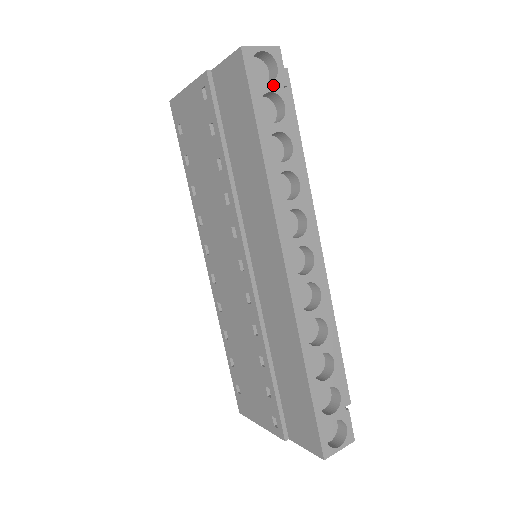
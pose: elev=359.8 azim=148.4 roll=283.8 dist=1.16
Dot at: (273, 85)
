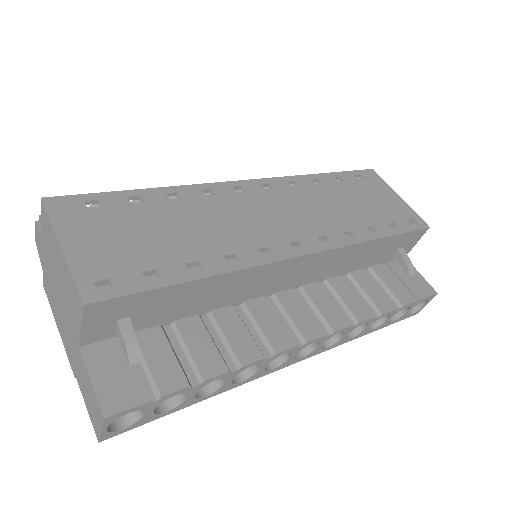
Dot at: (148, 410)
